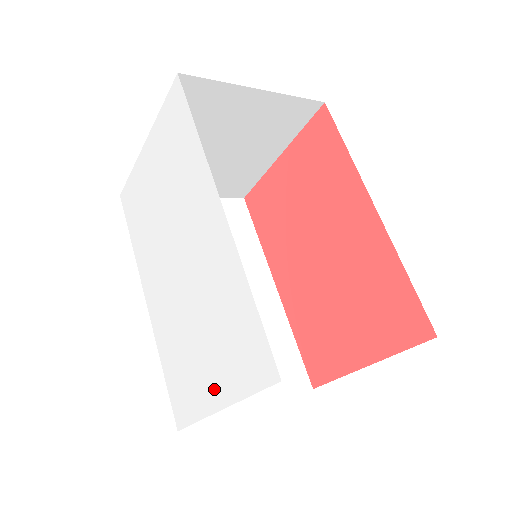
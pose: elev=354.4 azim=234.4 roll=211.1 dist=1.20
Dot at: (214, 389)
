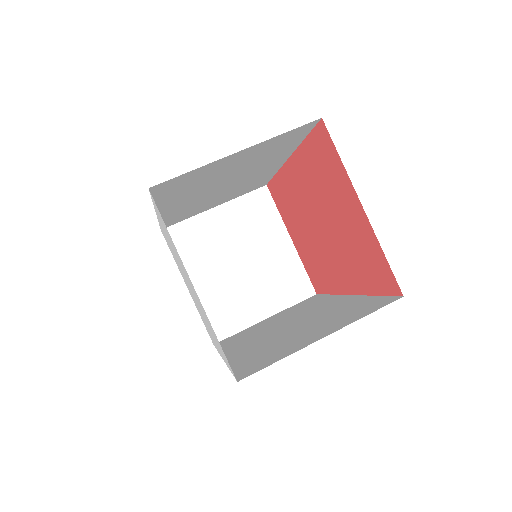
Dot at: occluded
